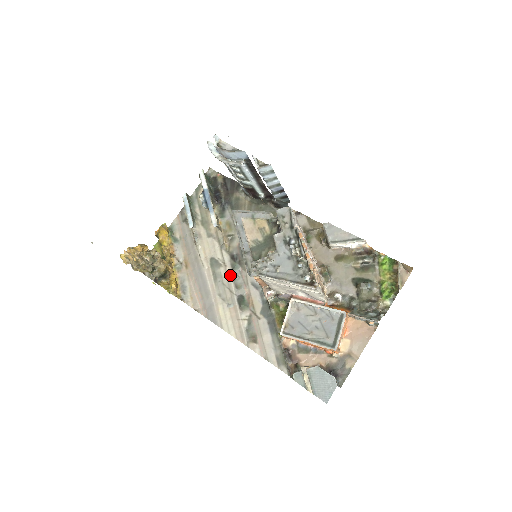
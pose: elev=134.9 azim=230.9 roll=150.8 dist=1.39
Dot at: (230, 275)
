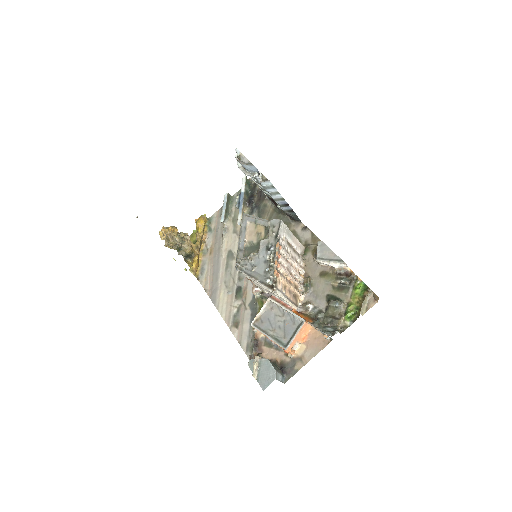
Dot at: occluded
